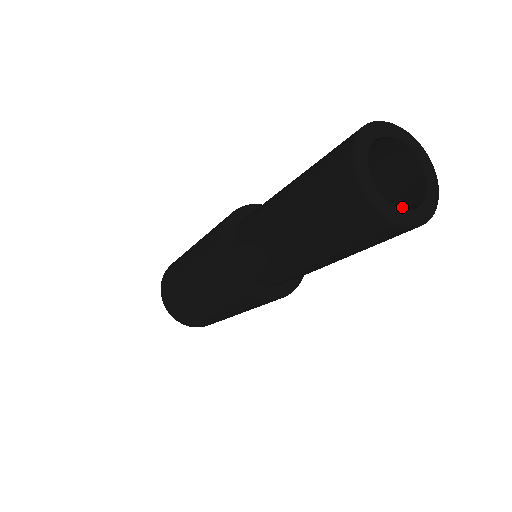
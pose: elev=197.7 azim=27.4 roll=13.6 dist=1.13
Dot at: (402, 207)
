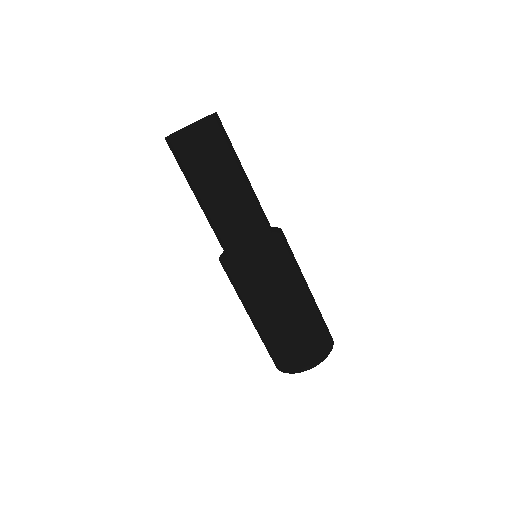
Dot at: occluded
